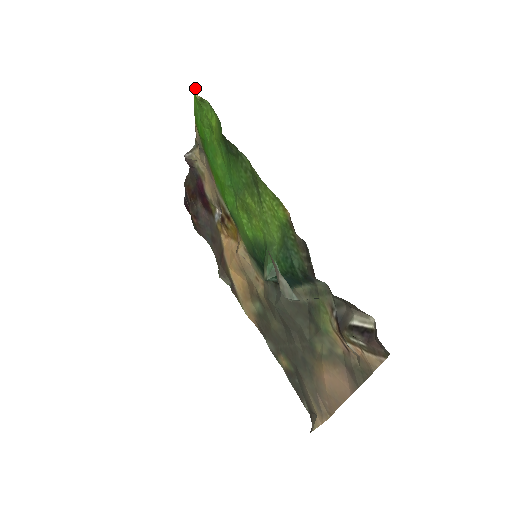
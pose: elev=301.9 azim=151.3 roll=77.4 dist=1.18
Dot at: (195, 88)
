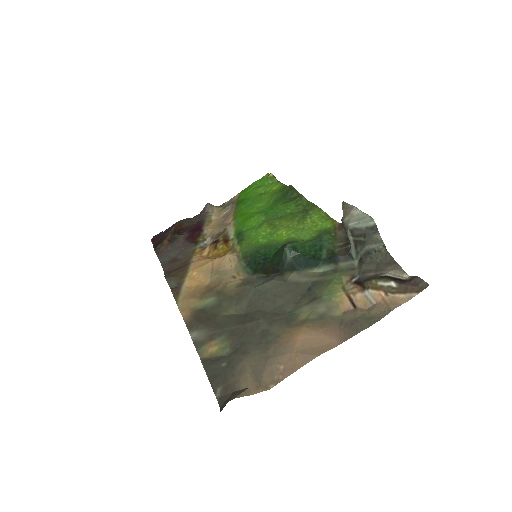
Dot at: (267, 174)
